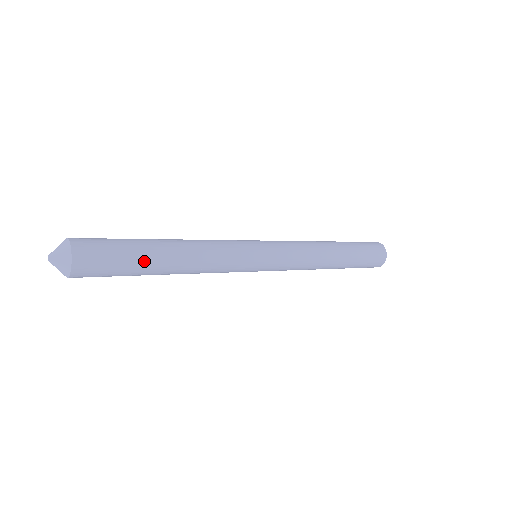
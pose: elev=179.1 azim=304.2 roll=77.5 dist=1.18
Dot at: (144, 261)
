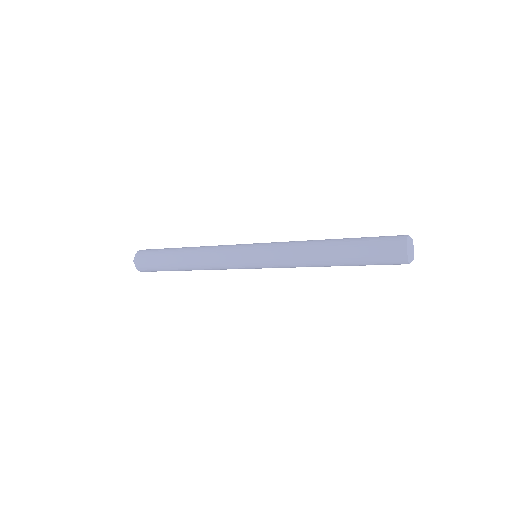
Dot at: (170, 267)
